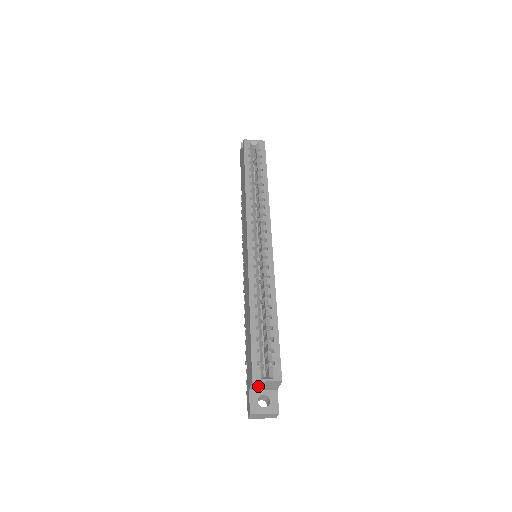
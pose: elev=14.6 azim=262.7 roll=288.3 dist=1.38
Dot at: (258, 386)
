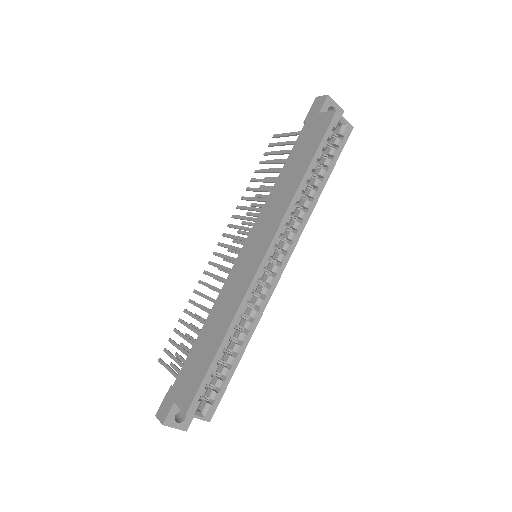
Dot at: occluded
